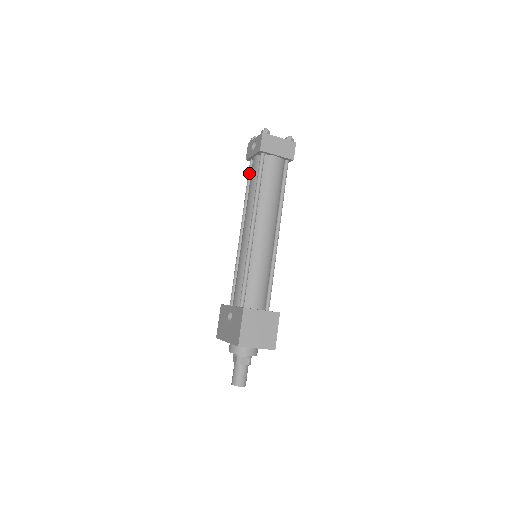
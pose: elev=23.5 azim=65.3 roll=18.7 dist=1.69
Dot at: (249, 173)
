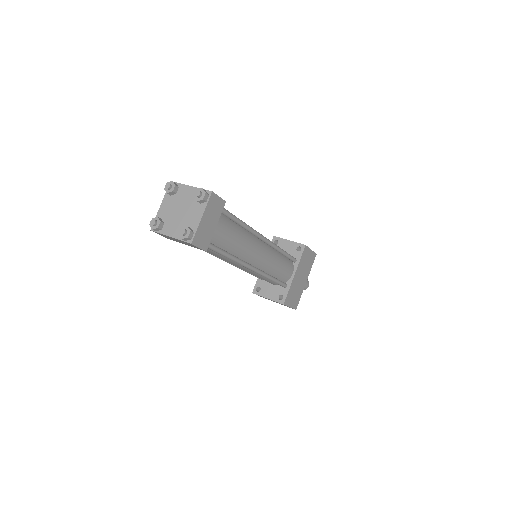
Dot at: occluded
